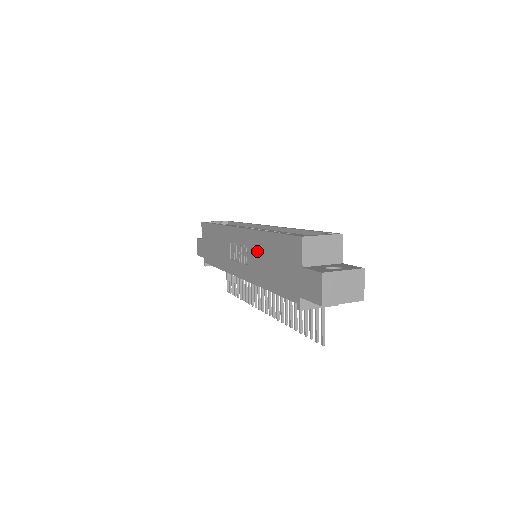
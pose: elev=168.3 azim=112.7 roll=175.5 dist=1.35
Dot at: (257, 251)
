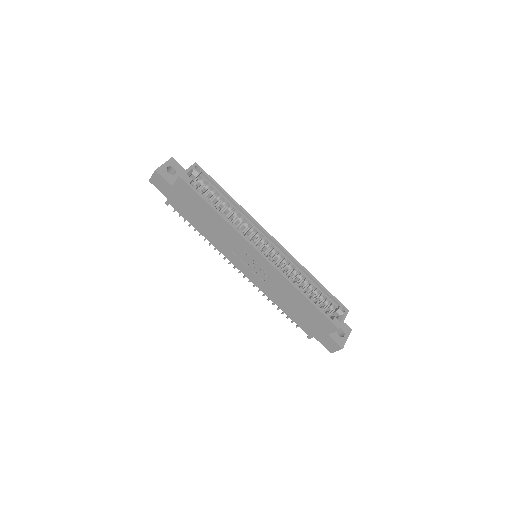
Dot at: (282, 289)
